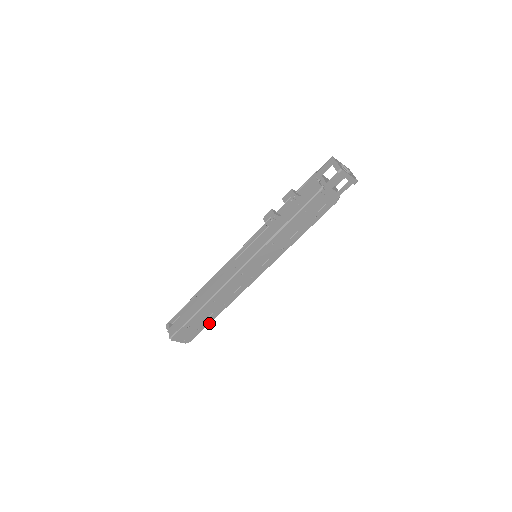
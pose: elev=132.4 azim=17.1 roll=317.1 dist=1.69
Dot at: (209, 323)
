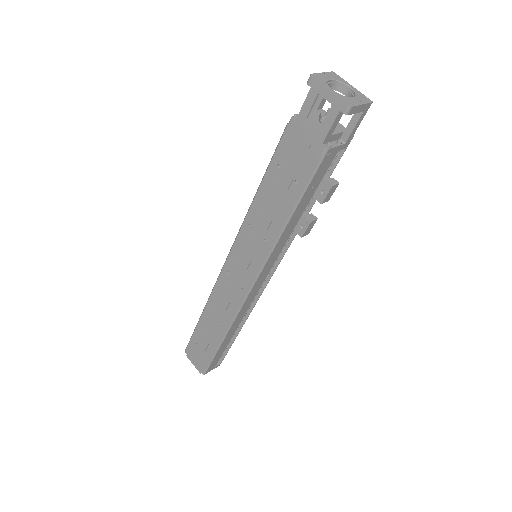
Dot at: (215, 351)
